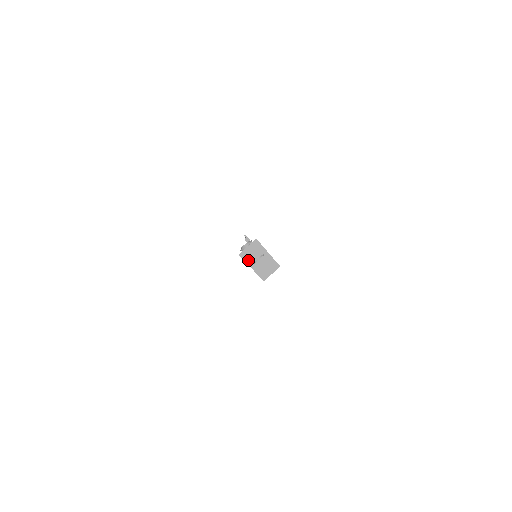
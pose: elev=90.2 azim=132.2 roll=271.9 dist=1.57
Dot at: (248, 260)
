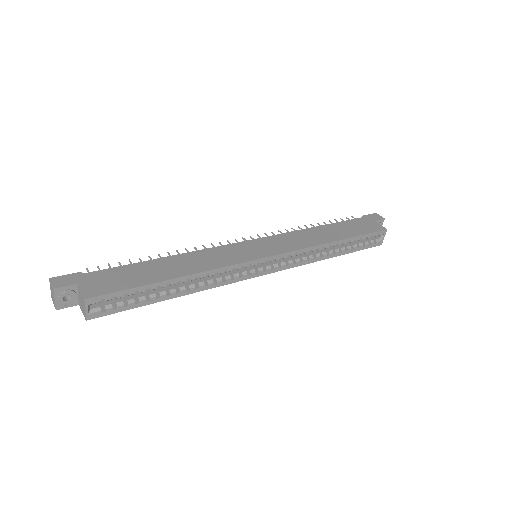
Dot at: (54, 303)
